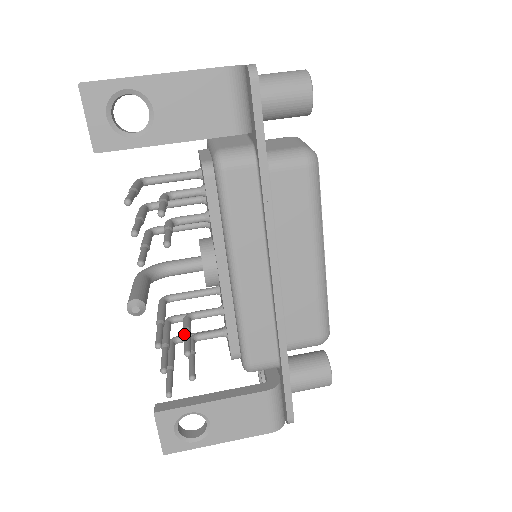
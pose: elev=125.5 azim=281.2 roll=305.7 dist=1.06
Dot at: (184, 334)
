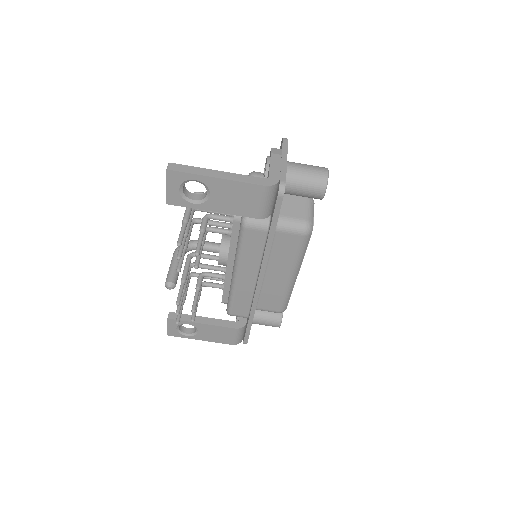
Dot at: (195, 292)
